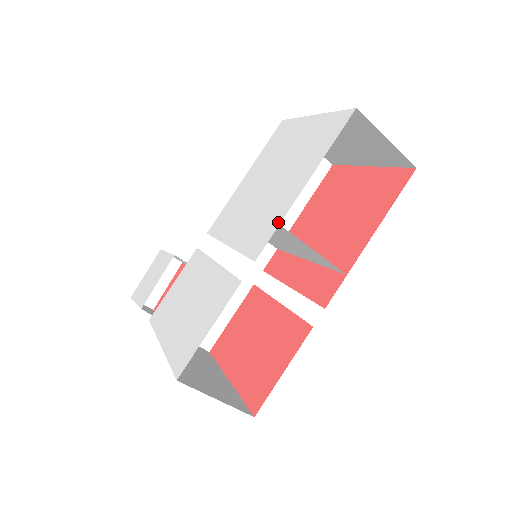
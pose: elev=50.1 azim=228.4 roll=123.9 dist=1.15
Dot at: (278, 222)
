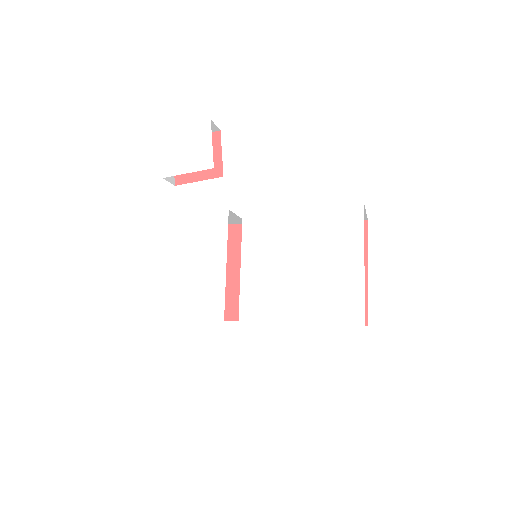
Dot at: (268, 319)
